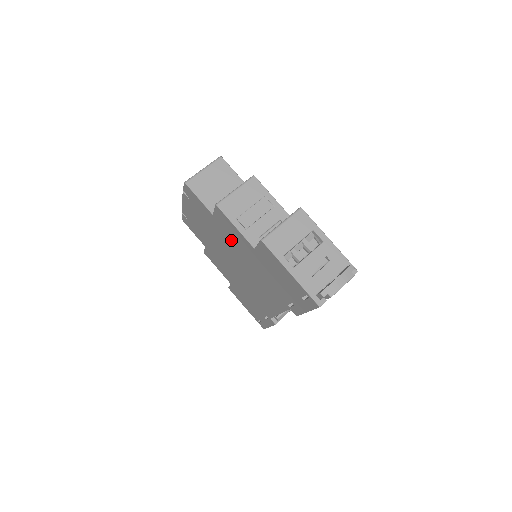
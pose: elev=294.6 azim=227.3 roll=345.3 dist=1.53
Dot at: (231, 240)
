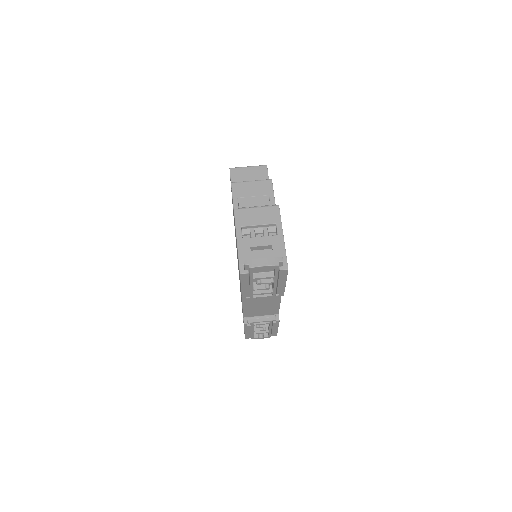
Dot at: occluded
